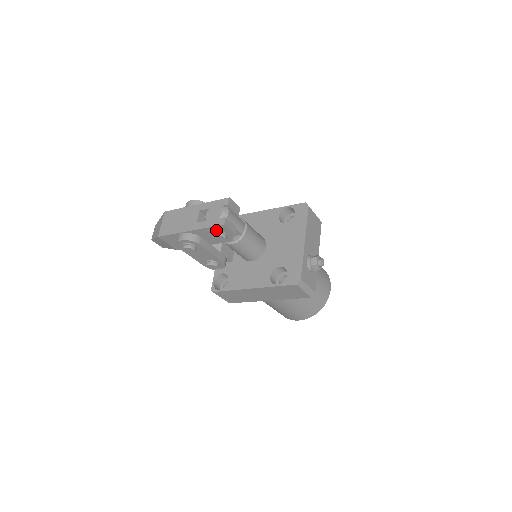
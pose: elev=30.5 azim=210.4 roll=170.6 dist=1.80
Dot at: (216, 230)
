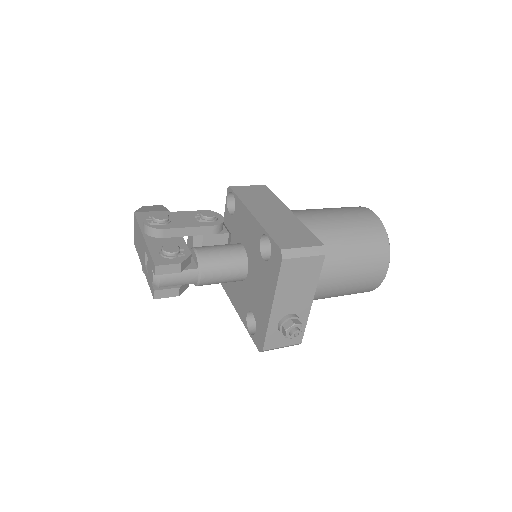
Dot at: occluded
